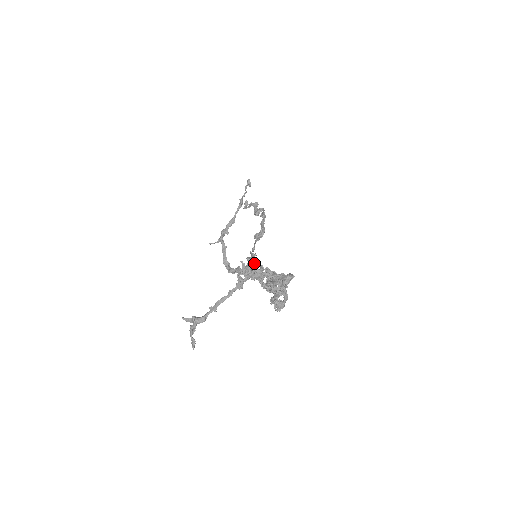
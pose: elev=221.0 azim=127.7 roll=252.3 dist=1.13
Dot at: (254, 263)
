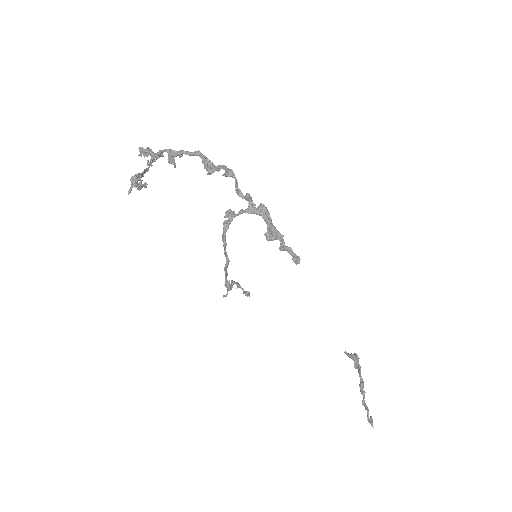
Dot at: occluded
